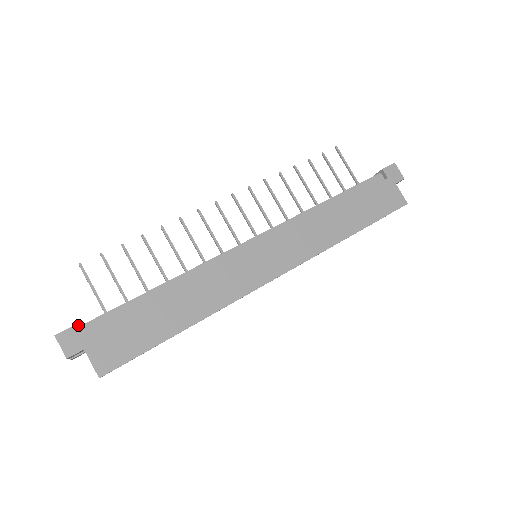
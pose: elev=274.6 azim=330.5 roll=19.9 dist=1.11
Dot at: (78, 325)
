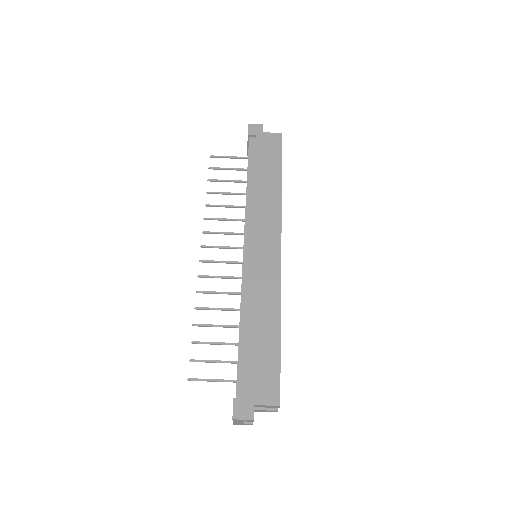
Dot at: (235, 400)
